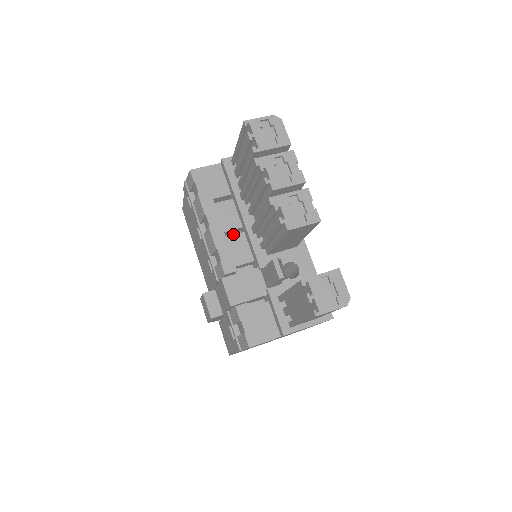
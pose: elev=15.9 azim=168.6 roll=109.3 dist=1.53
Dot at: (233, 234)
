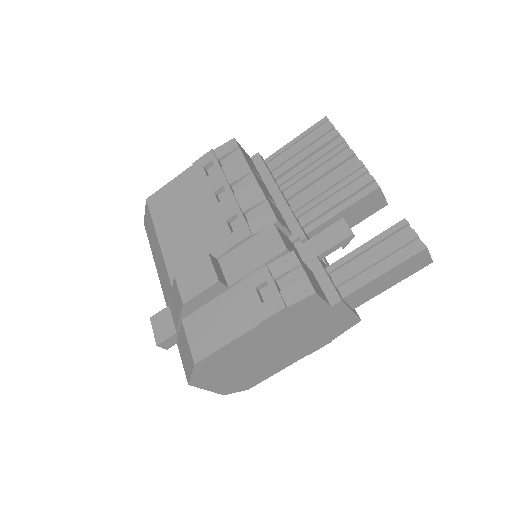
Dot at: occluded
